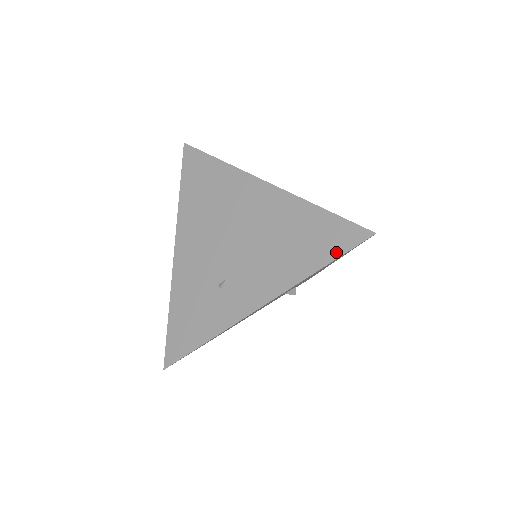
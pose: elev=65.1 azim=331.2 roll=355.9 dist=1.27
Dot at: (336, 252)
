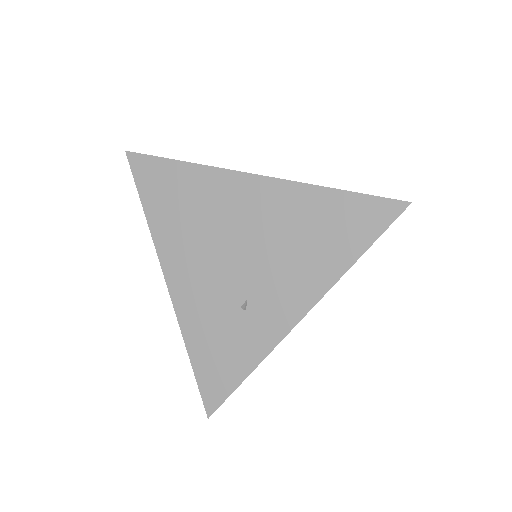
Dot at: (372, 234)
